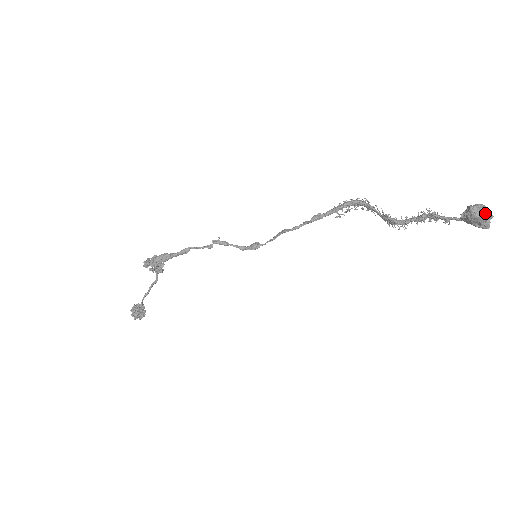
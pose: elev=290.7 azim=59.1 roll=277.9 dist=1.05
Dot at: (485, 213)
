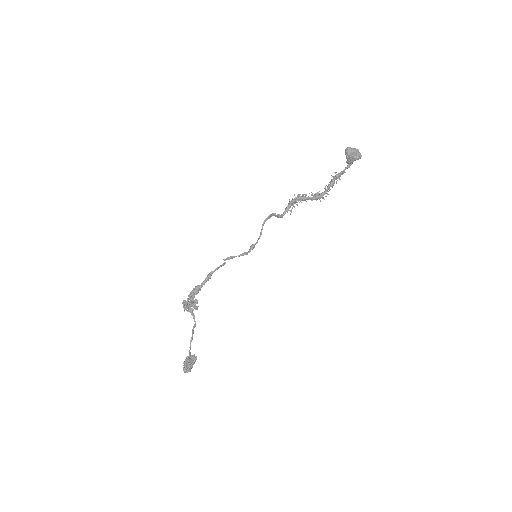
Dot at: (354, 148)
